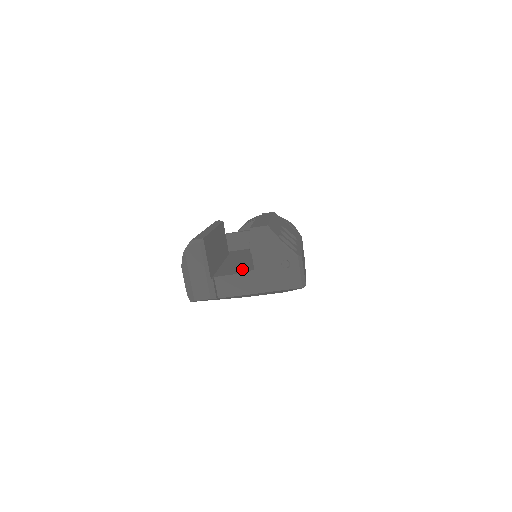
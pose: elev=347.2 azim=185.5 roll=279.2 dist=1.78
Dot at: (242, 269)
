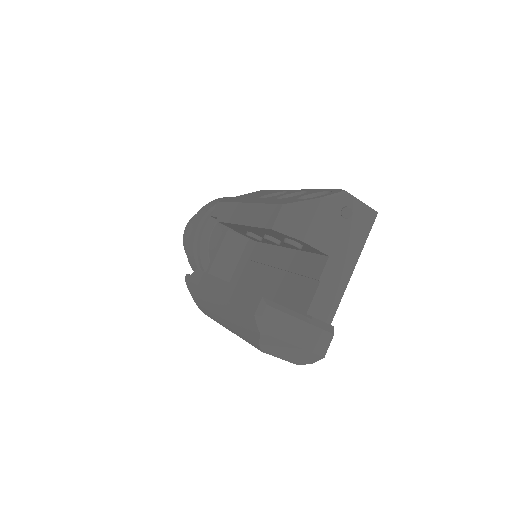
Dot at: (313, 272)
